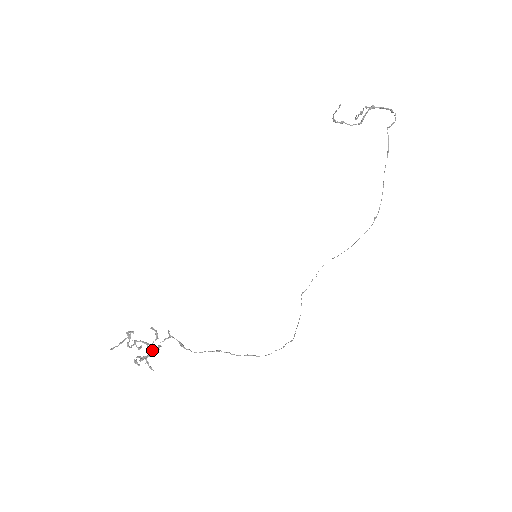
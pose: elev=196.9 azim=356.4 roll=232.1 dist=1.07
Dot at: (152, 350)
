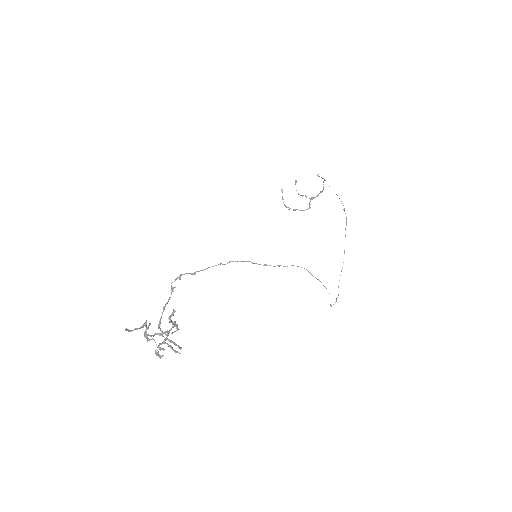
Dot at: (172, 326)
